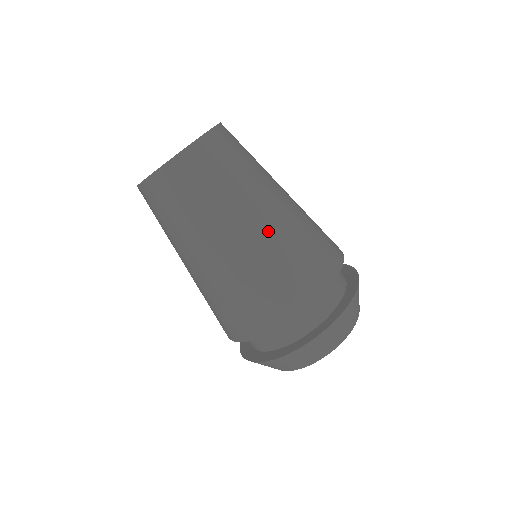
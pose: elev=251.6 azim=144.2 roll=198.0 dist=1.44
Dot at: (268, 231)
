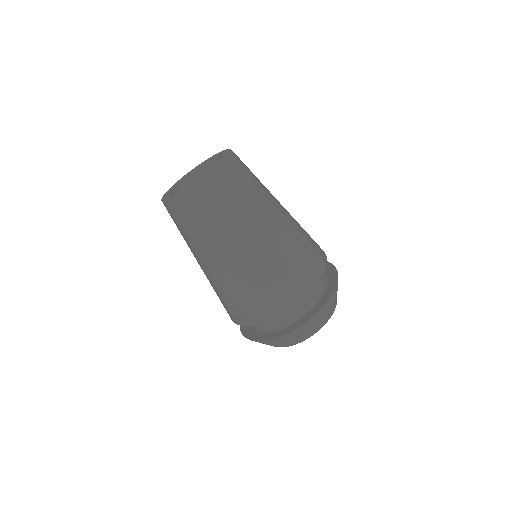
Dot at: (282, 229)
